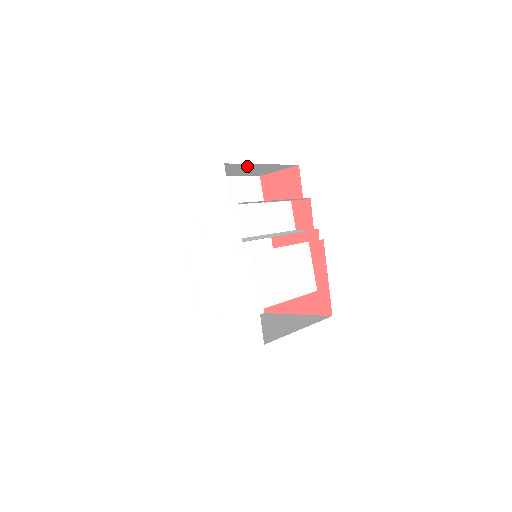
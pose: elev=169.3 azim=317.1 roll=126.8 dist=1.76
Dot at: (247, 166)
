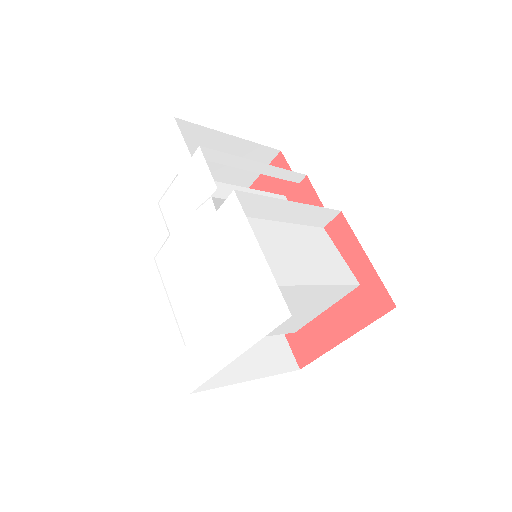
Dot at: (211, 142)
